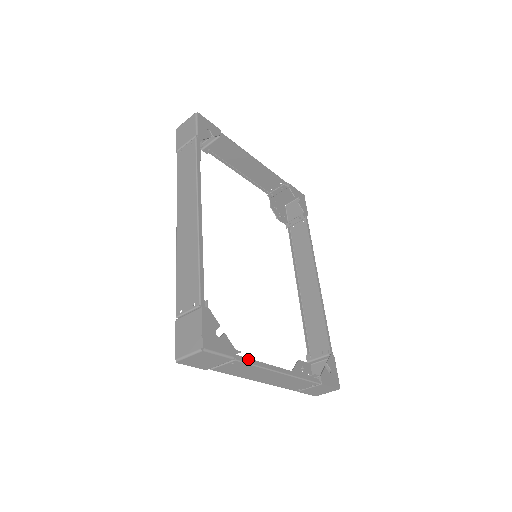
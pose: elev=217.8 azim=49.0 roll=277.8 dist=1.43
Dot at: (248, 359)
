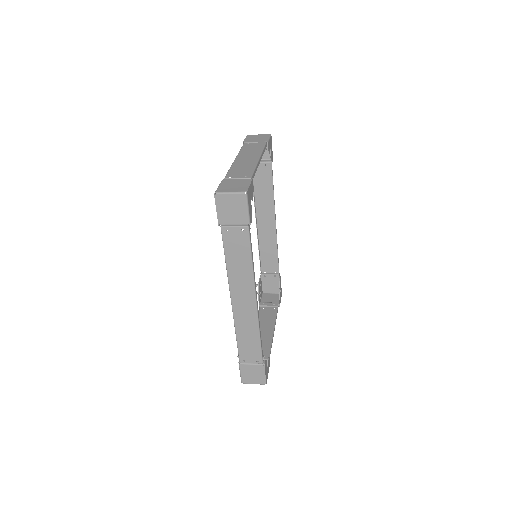
Dot at: (270, 353)
